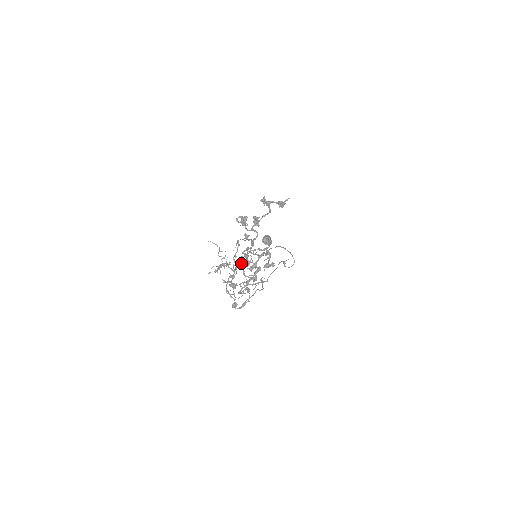
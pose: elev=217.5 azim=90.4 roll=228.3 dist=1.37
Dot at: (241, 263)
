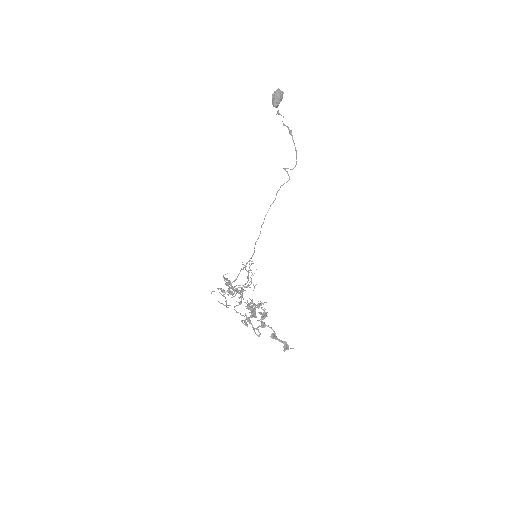
Dot at: occluded
